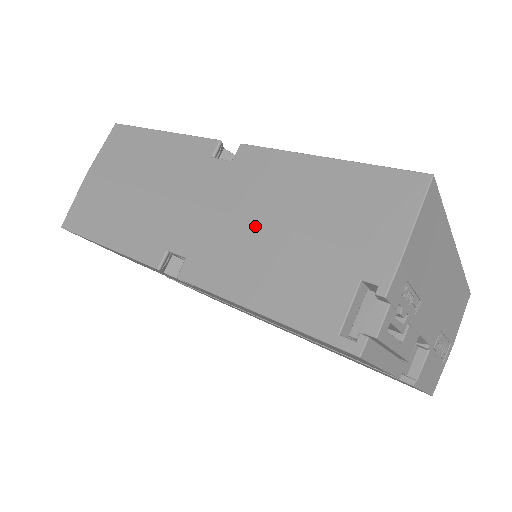
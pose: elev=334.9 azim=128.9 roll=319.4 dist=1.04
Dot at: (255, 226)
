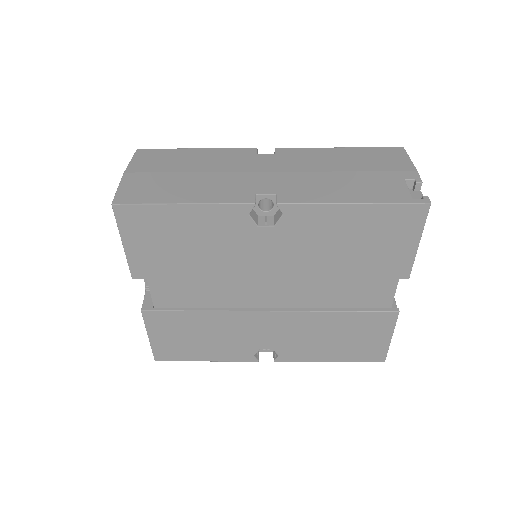
Dot at: (321, 173)
